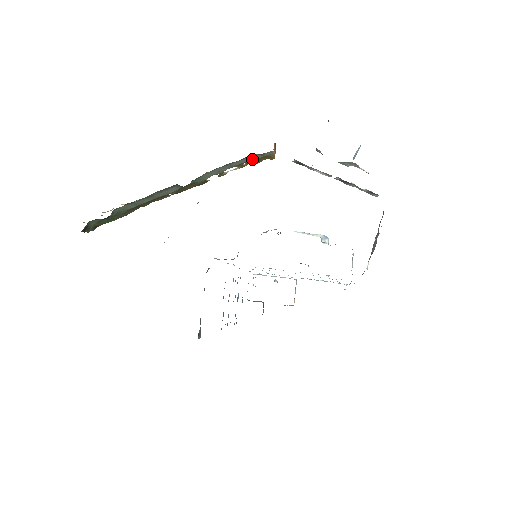
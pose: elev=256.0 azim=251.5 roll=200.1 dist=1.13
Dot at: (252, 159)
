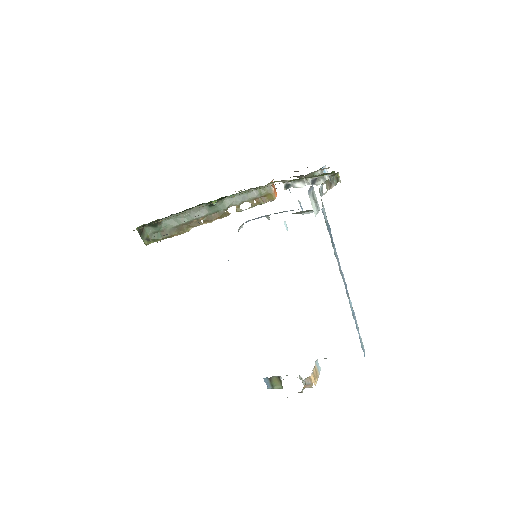
Dot at: (259, 196)
